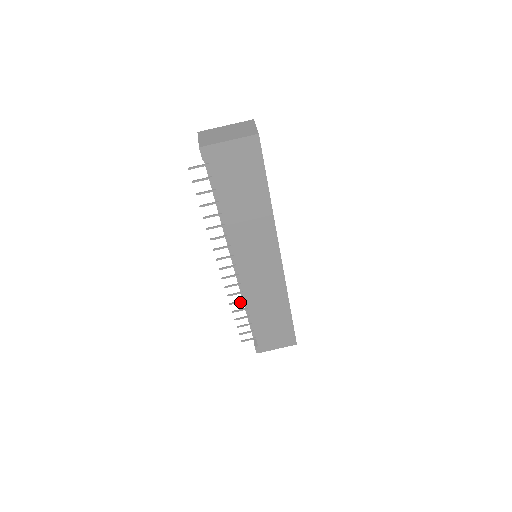
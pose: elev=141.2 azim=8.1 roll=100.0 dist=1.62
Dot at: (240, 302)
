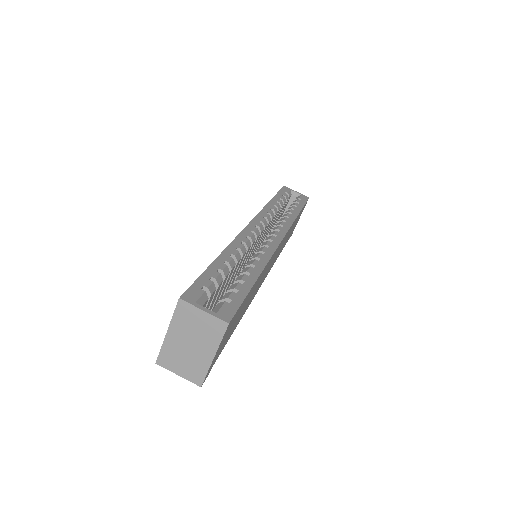
Dot at: occluded
